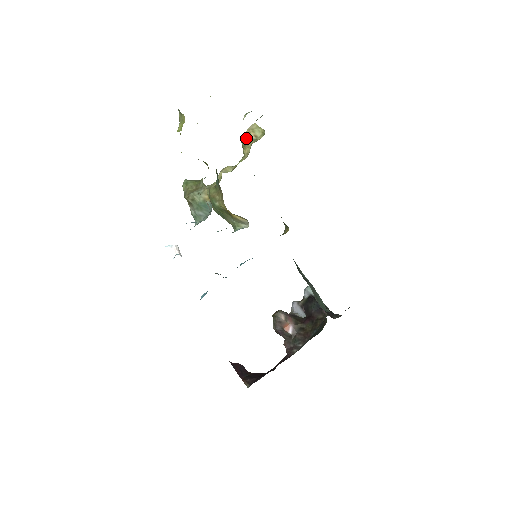
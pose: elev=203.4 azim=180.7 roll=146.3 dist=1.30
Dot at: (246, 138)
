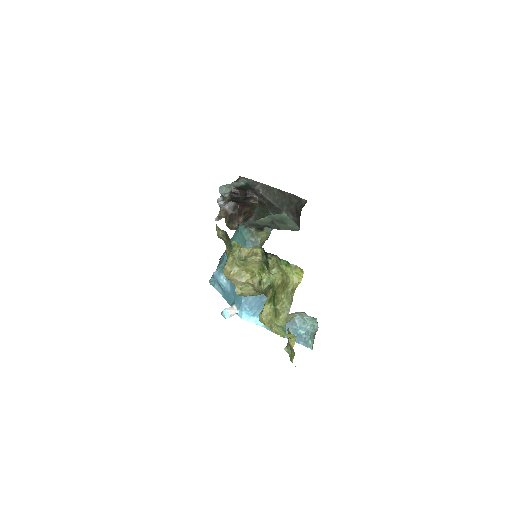
Dot at: (245, 259)
